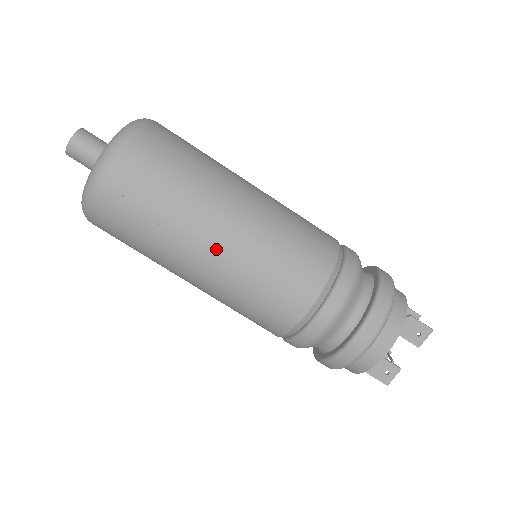
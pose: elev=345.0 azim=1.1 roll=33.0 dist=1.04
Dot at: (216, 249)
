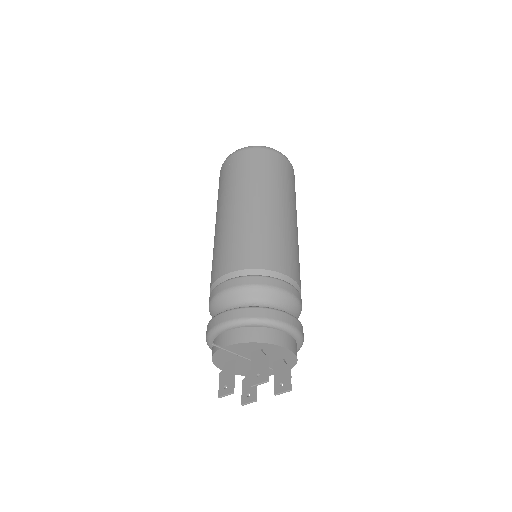
Dot at: (226, 213)
